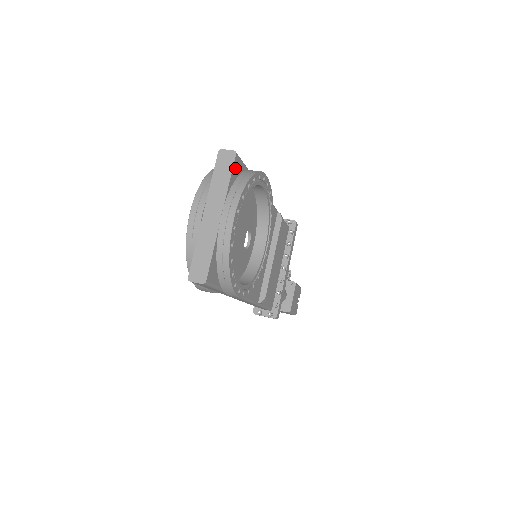
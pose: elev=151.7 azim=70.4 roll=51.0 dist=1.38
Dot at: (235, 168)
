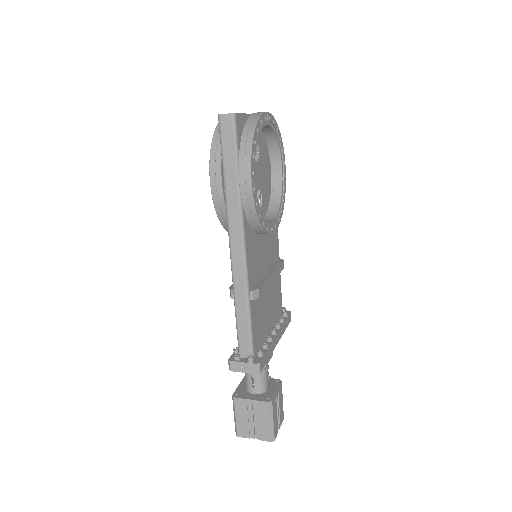
Dot at: occluded
